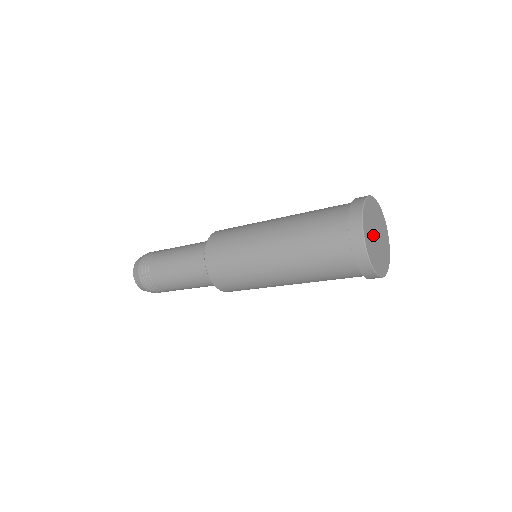
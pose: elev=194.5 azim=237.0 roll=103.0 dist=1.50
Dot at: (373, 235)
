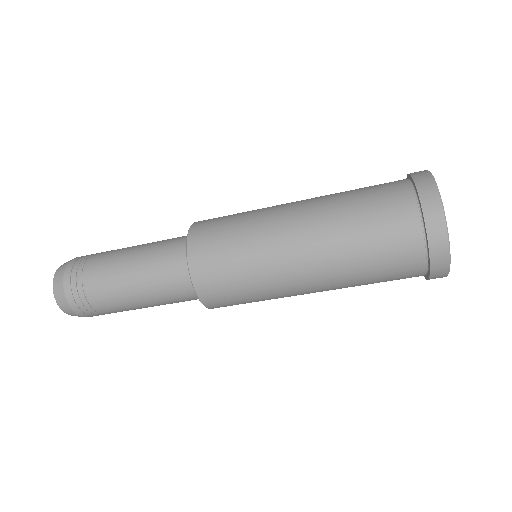
Dot at: occluded
